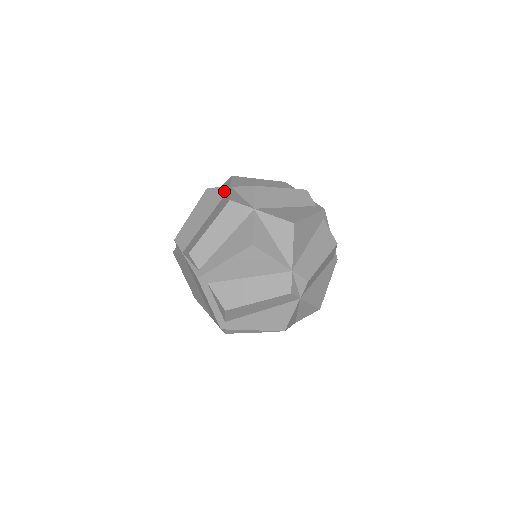
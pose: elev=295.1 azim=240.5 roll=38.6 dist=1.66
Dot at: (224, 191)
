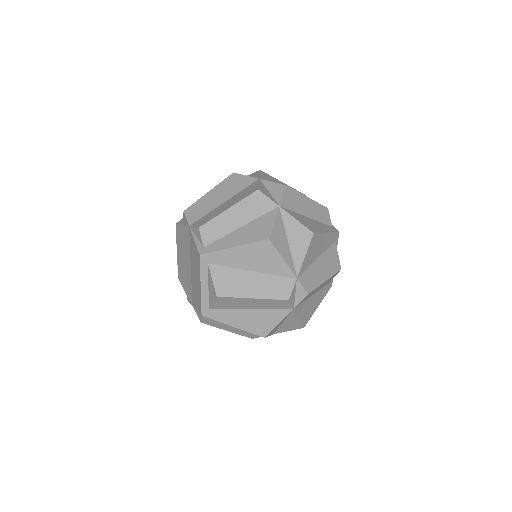
Dot at: (251, 180)
